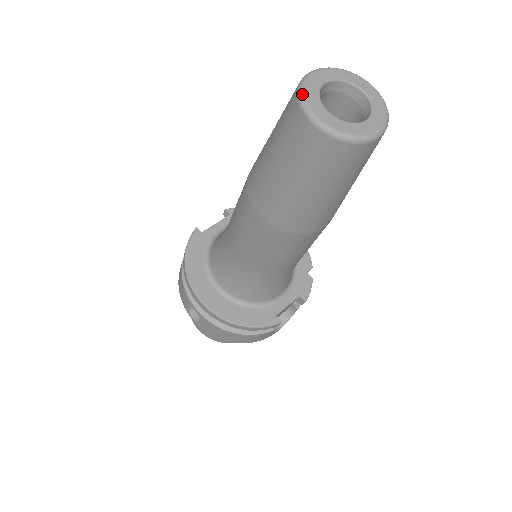
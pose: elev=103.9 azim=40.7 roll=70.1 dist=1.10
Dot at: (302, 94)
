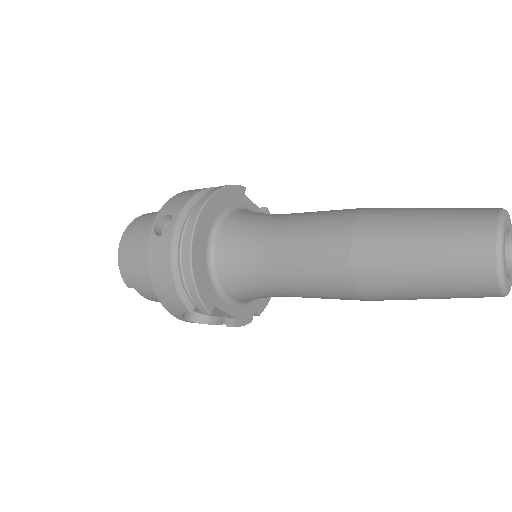
Dot at: (505, 214)
